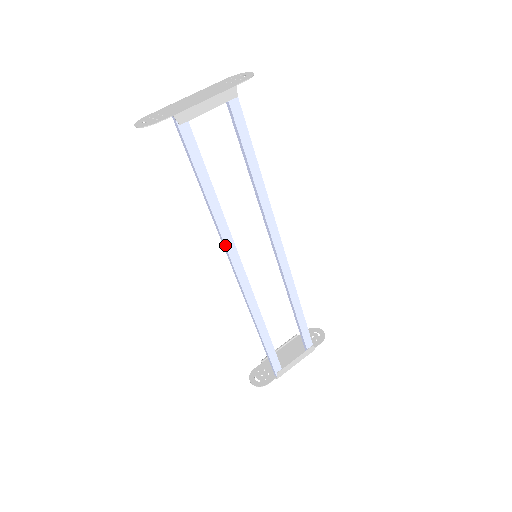
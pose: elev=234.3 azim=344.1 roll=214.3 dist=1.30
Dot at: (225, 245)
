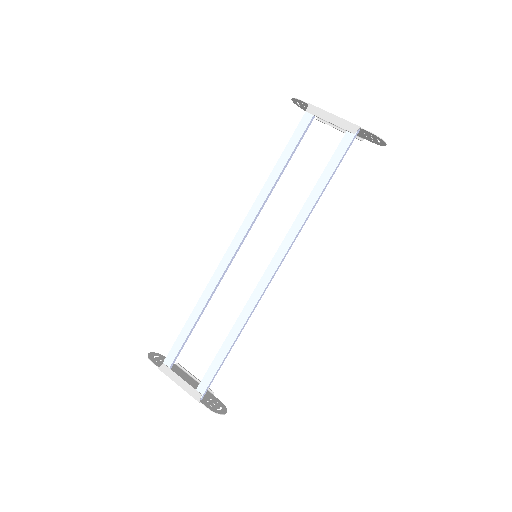
Dot at: (249, 213)
